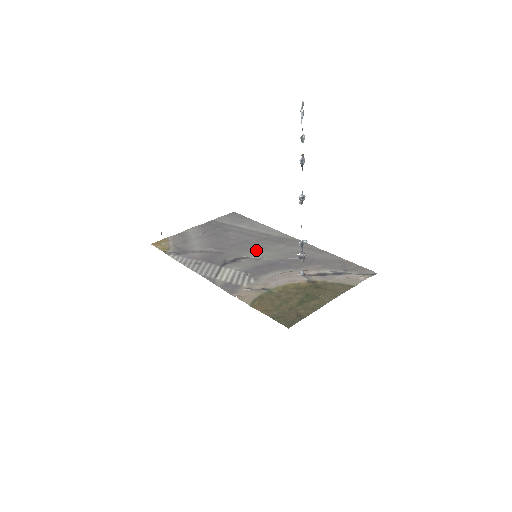
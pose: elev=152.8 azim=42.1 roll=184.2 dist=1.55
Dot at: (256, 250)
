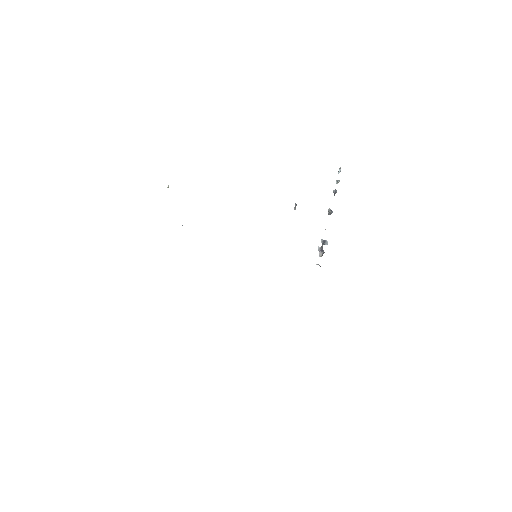
Dot at: occluded
